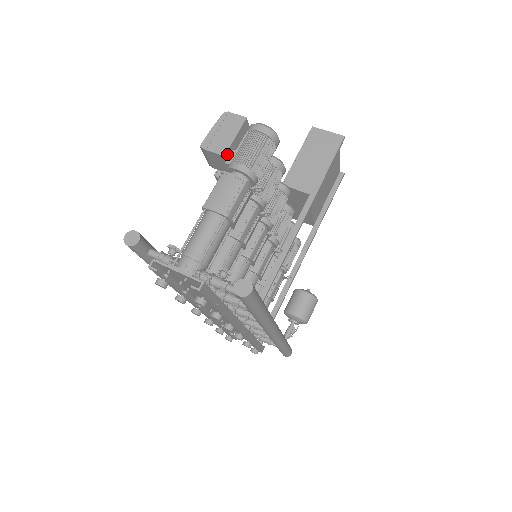
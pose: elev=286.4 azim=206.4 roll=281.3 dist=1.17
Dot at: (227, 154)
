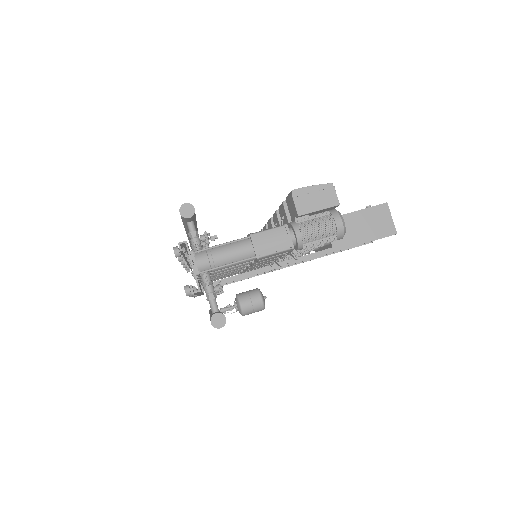
Dot at: (302, 215)
